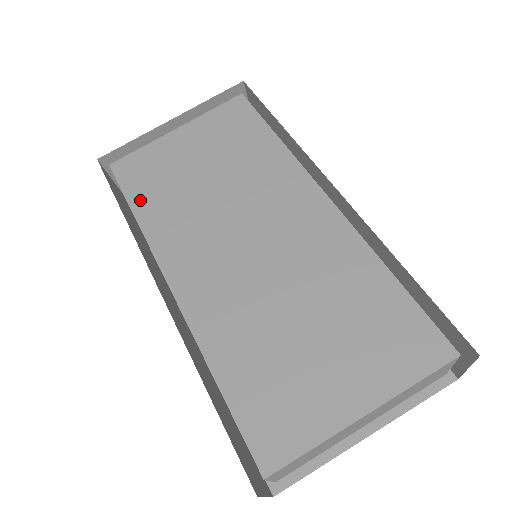
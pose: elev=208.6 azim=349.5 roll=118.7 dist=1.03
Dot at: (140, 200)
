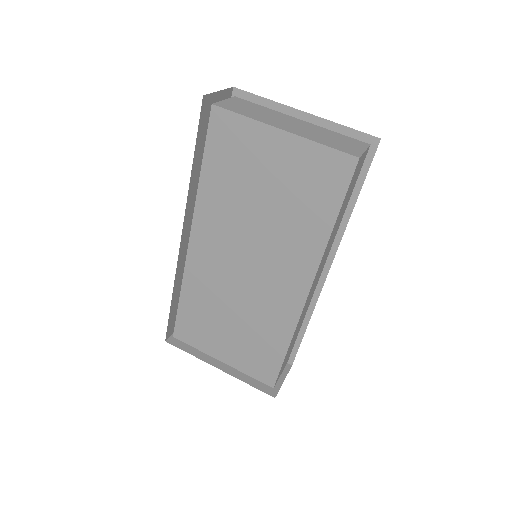
Dot at: (211, 166)
